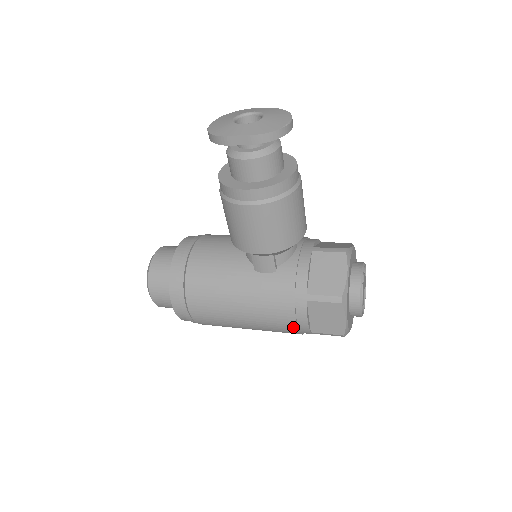
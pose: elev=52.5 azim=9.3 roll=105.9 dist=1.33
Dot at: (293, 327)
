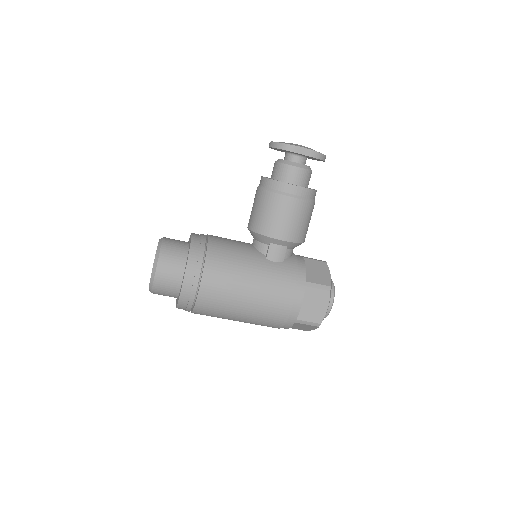
Dot at: (287, 310)
